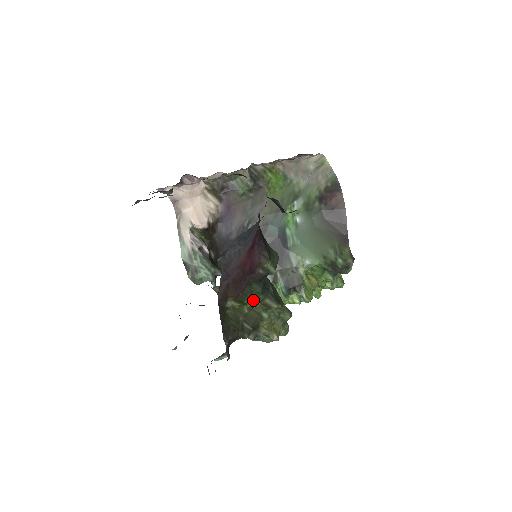
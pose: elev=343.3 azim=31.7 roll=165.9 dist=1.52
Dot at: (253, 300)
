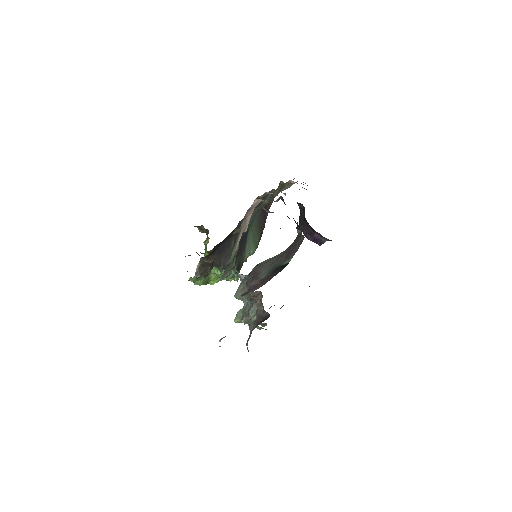
Dot at: occluded
